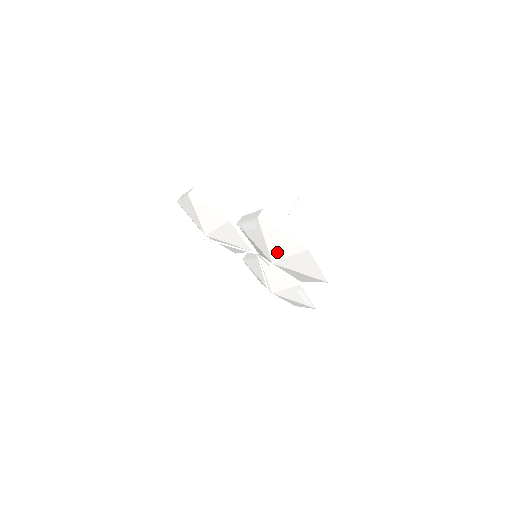
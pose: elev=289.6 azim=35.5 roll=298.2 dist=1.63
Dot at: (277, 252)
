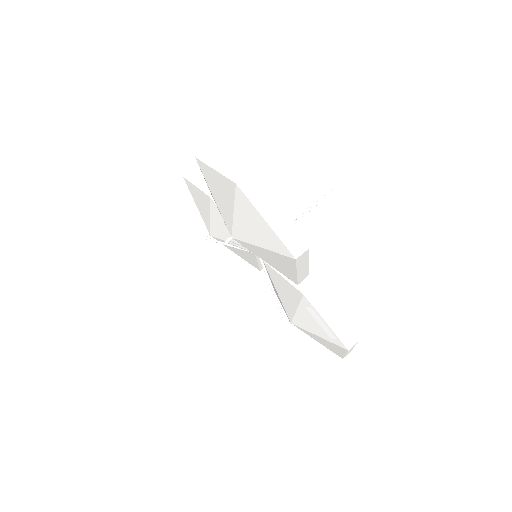
Dot at: (225, 211)
